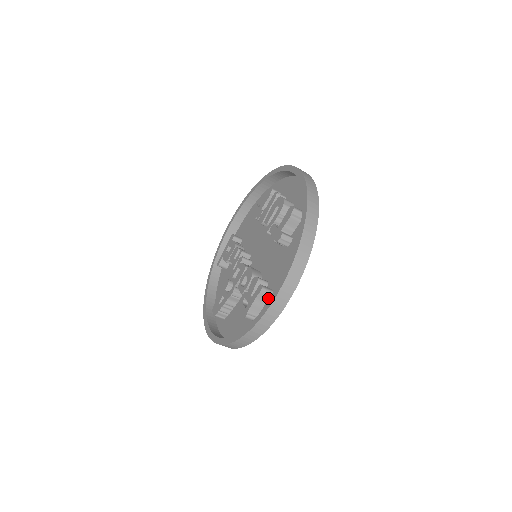
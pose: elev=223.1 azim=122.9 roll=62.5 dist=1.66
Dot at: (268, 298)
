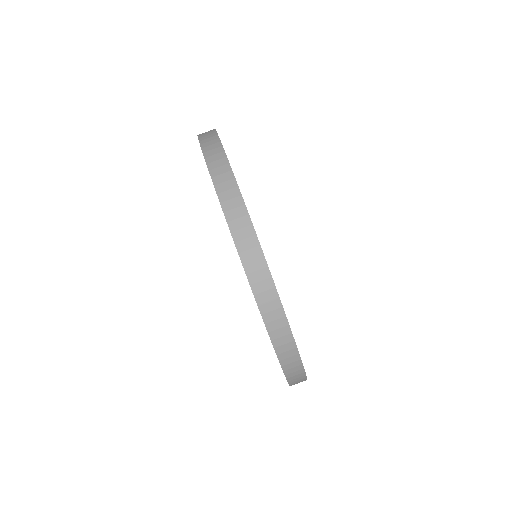
Dot at: occluded
